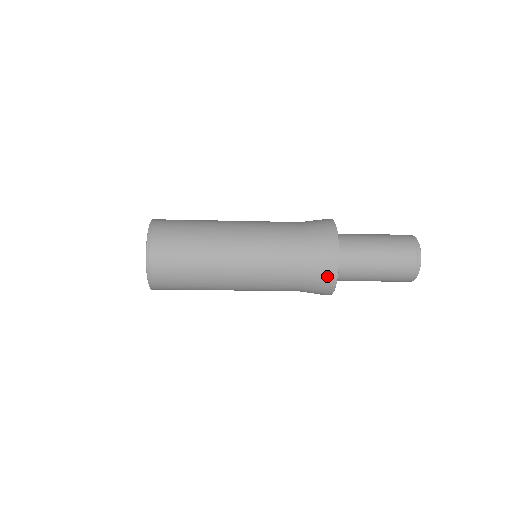
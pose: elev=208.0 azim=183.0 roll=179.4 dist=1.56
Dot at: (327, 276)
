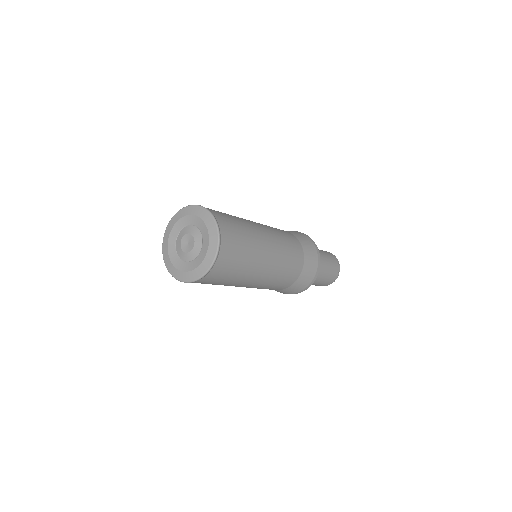
Dot at: (295, 292)
